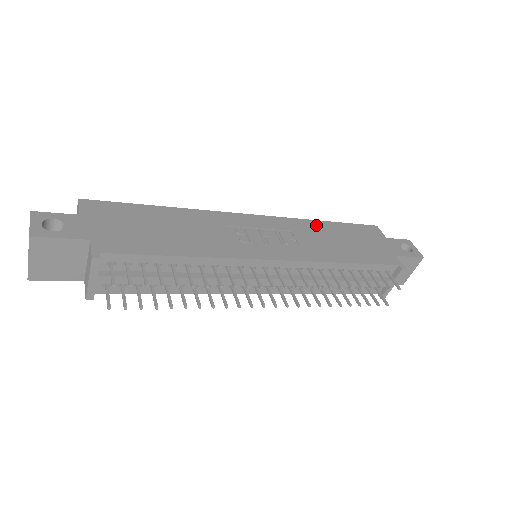
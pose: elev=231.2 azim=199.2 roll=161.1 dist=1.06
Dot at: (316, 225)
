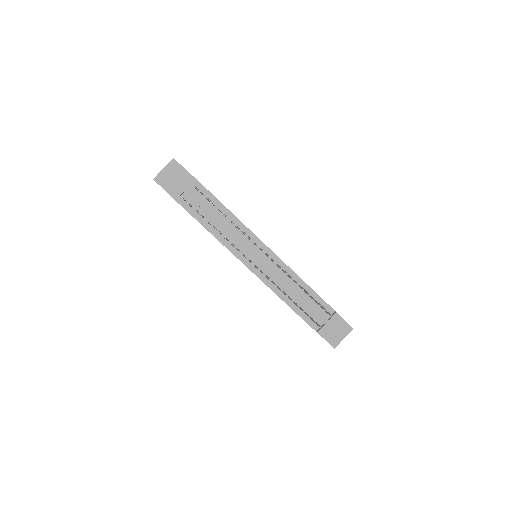
Dot at: occluded
